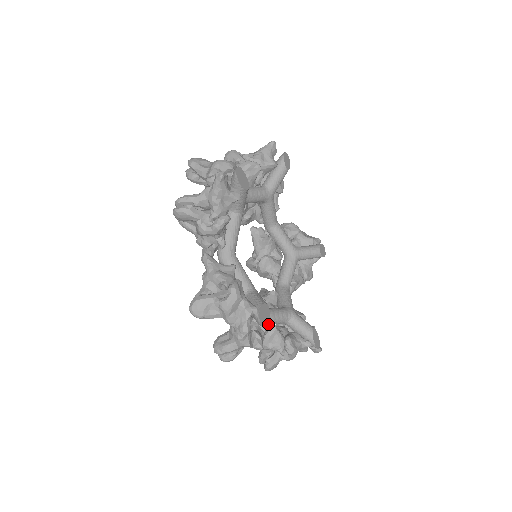
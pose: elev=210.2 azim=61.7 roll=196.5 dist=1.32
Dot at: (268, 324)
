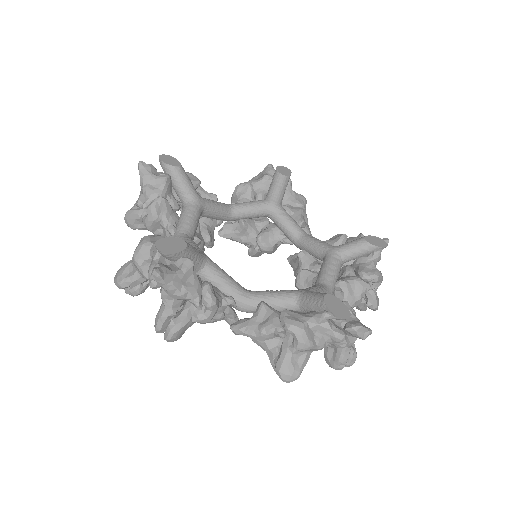
Dot at: (346, 305)
